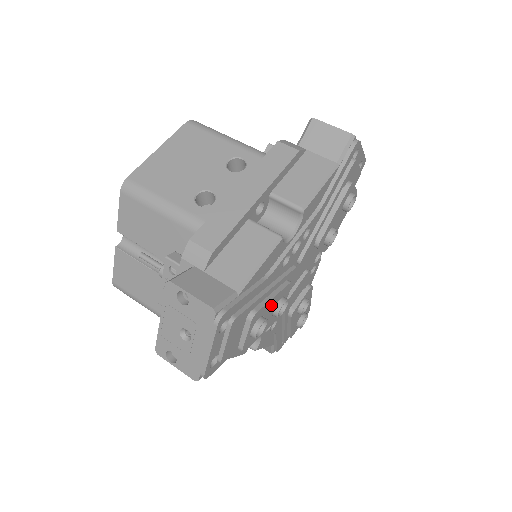
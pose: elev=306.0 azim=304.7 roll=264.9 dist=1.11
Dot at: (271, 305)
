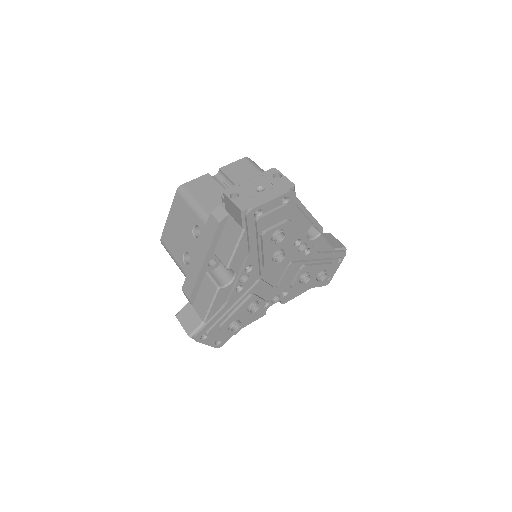
Dot at: (238, 314)
